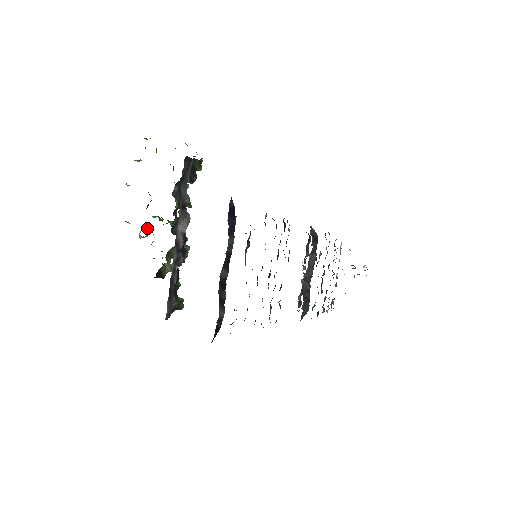
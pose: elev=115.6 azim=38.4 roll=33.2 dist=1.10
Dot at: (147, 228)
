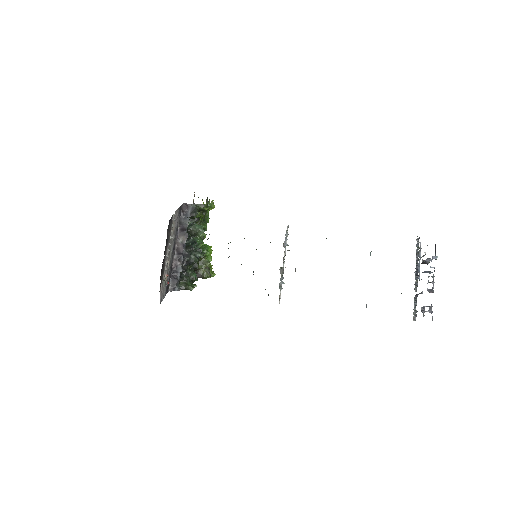
Dot at: occluded
